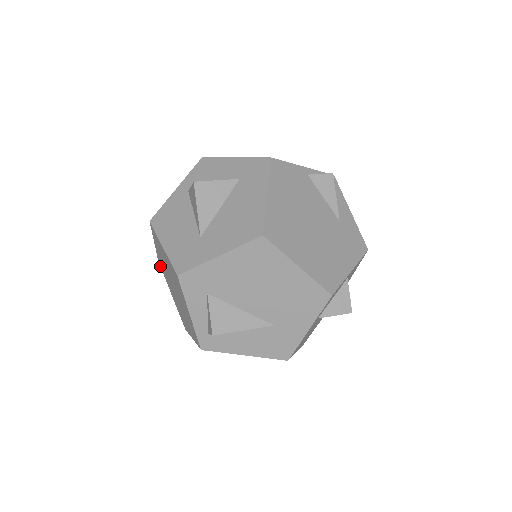
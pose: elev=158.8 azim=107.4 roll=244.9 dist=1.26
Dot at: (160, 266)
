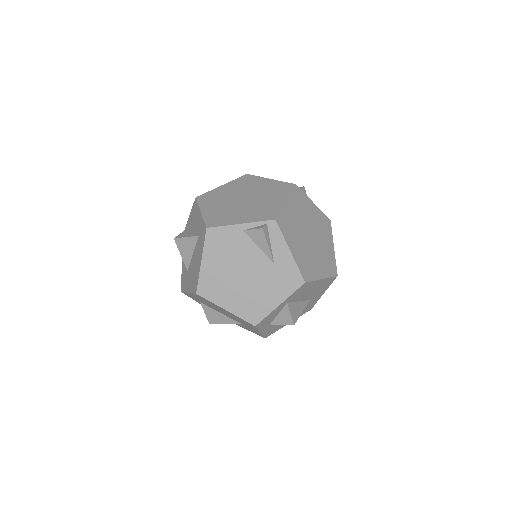
Dot at: occluded
